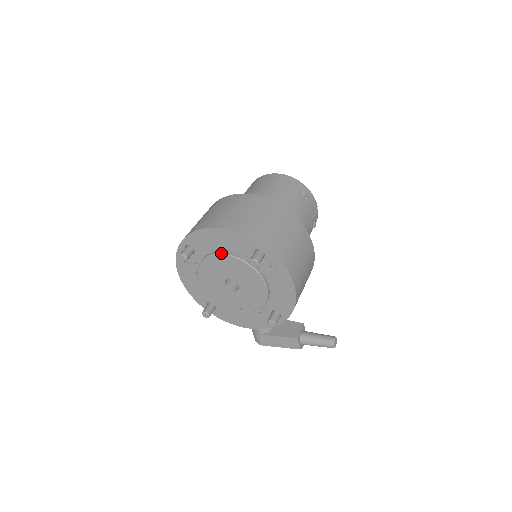
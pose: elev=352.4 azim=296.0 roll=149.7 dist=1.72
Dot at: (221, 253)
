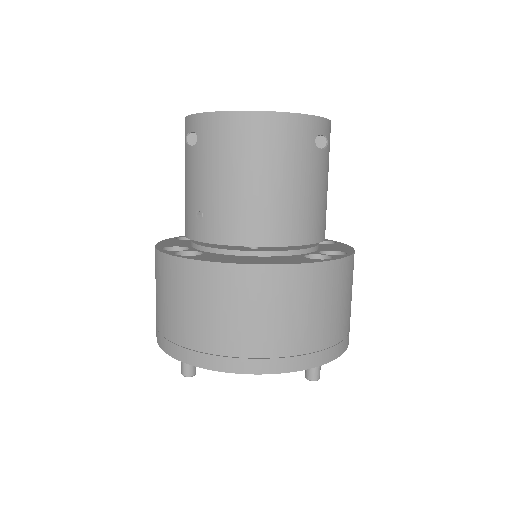
Dot at: occluded
